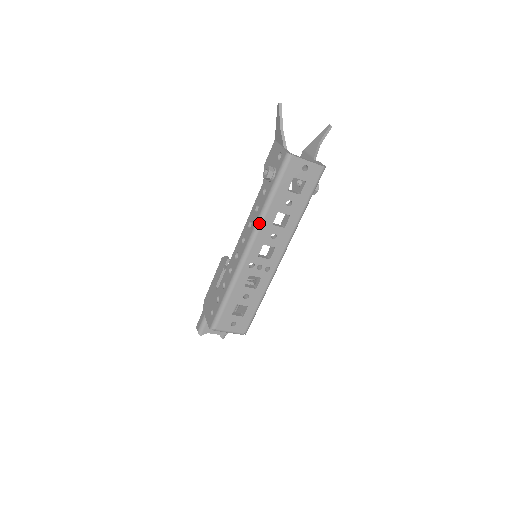
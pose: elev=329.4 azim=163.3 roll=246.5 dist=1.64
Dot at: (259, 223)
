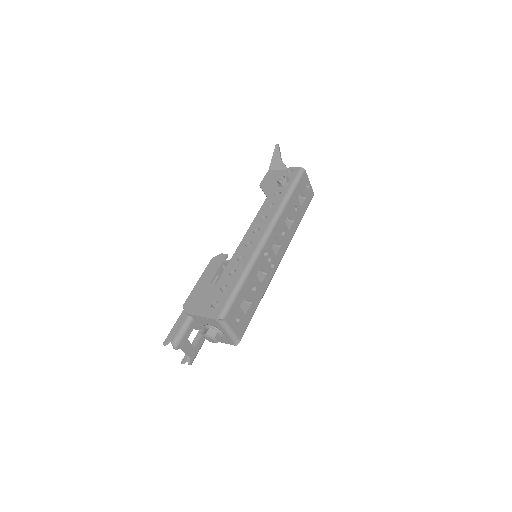
Dot at: (279, 214)
